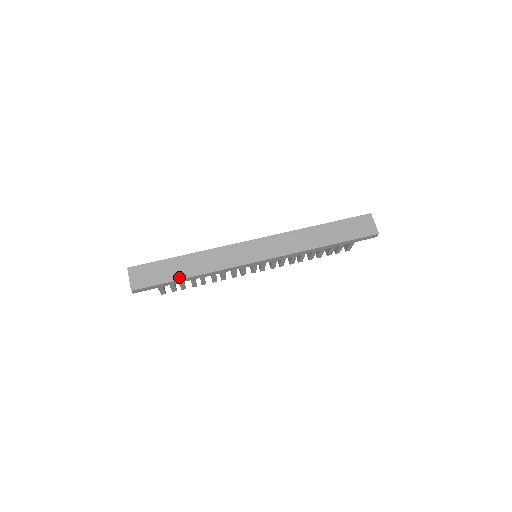
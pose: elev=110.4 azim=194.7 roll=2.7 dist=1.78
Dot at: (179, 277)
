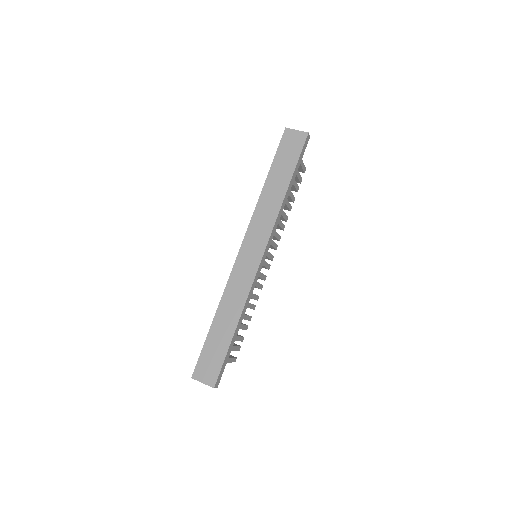
Dot at: (230, 338)
